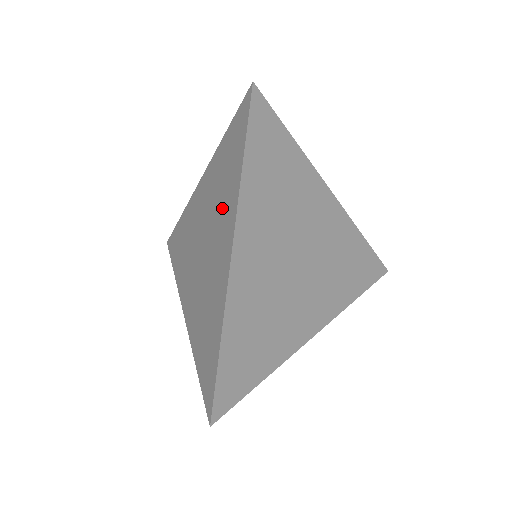
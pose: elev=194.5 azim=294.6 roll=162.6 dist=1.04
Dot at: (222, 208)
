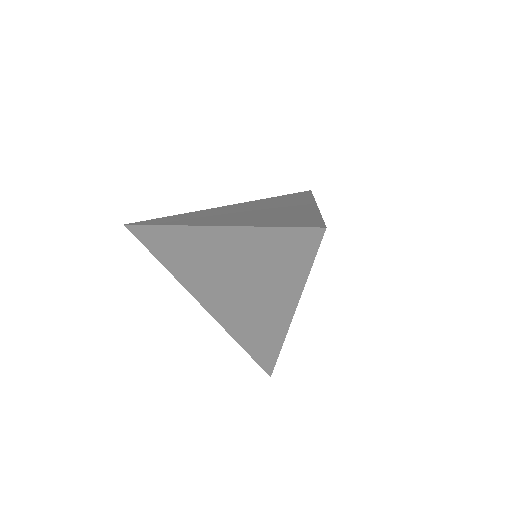
Dot at: (271, 281)
